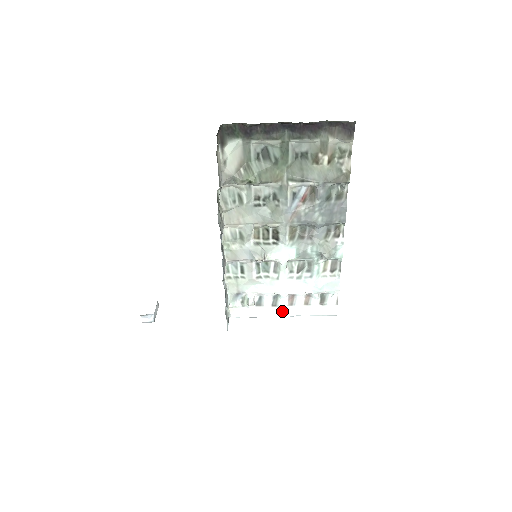
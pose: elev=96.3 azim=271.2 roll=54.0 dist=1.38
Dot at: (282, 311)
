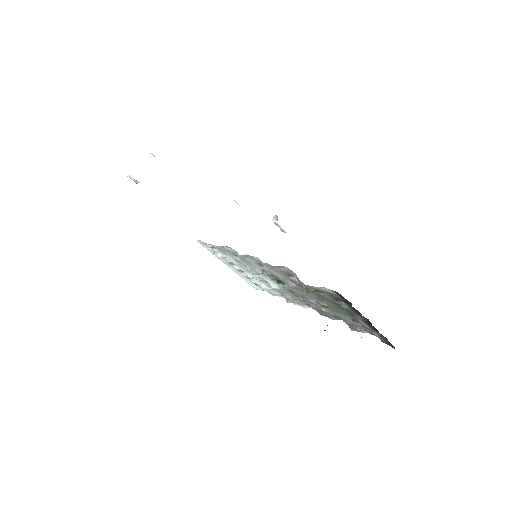
Dot at: (230, 265)
